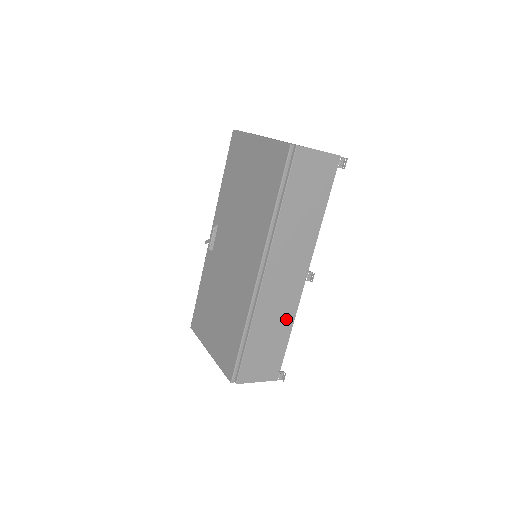
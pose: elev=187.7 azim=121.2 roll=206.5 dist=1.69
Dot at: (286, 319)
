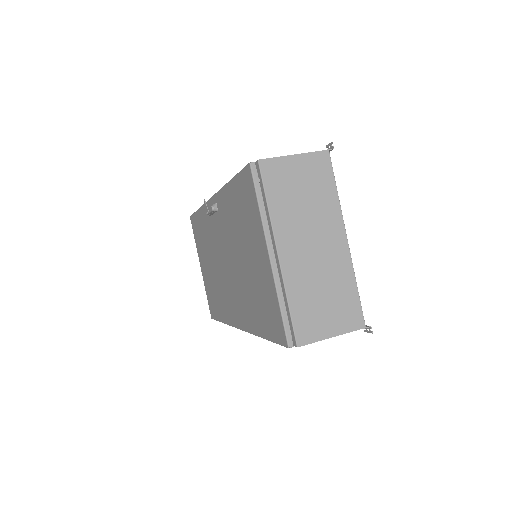
Dot at: occluded
